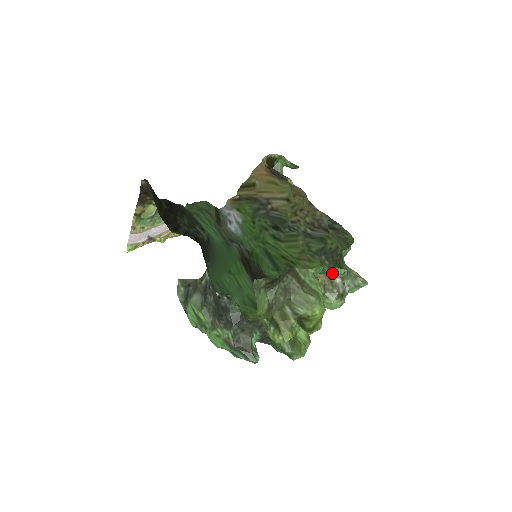
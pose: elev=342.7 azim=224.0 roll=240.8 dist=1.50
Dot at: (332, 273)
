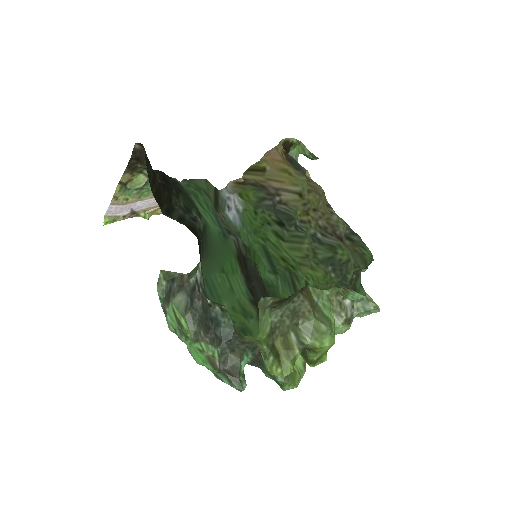
Dot at: (347, 296)
